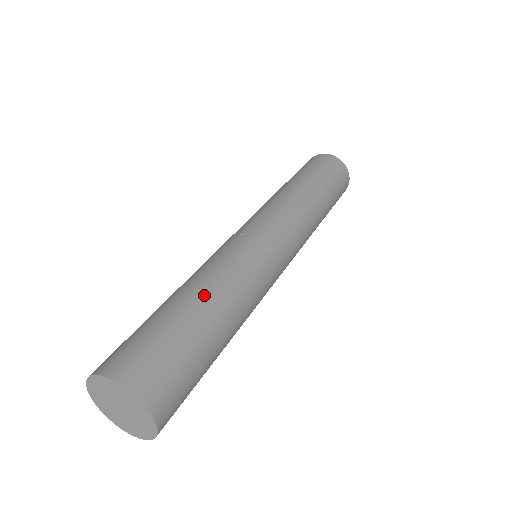
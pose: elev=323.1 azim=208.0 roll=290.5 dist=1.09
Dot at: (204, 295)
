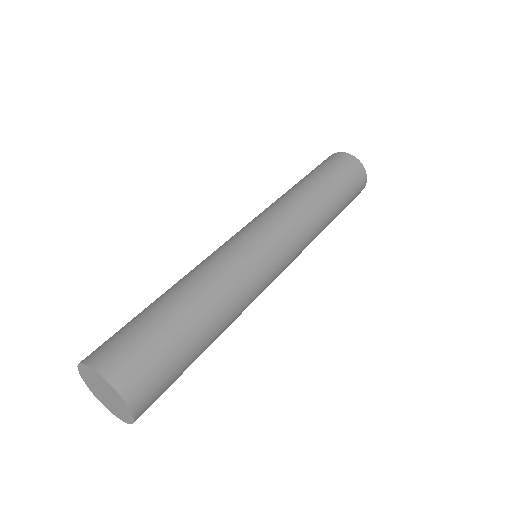
Dot at: (180, 289)
